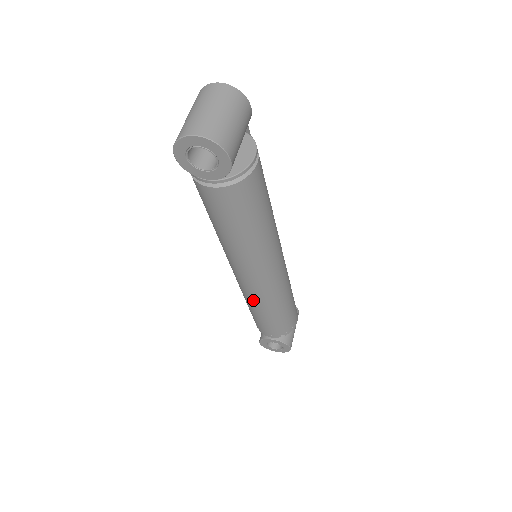
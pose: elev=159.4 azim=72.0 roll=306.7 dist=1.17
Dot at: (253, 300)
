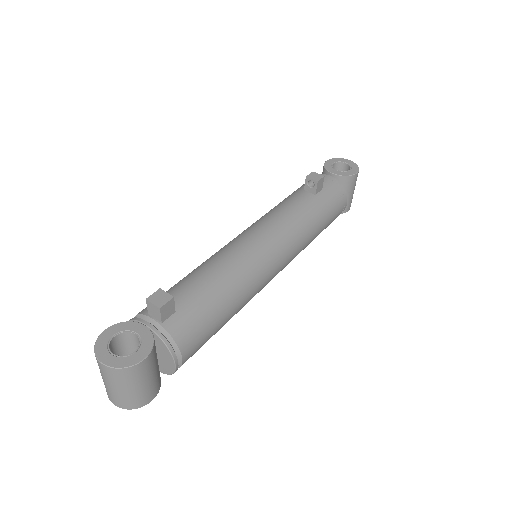
Dot at: occluded
